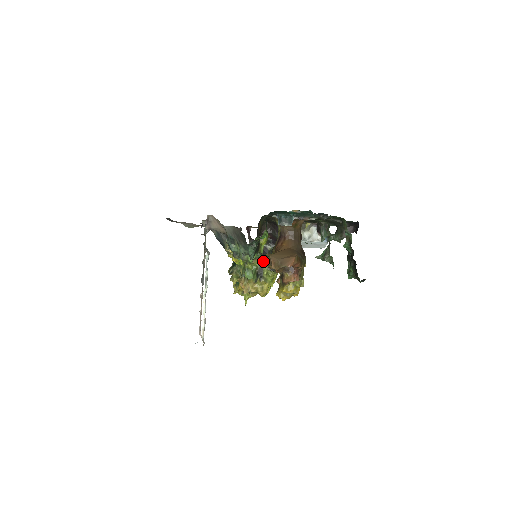
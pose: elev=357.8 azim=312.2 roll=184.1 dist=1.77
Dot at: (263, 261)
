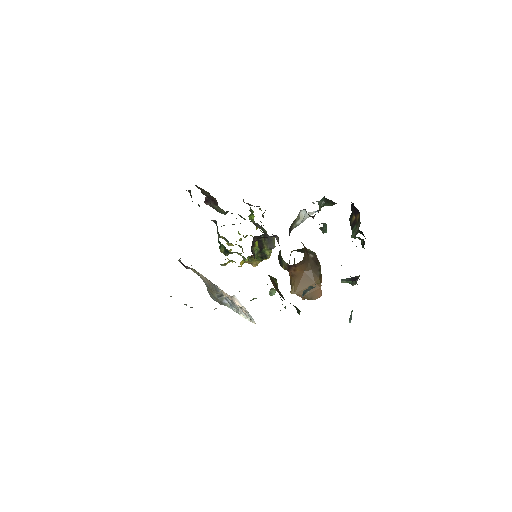
Dot at: (262, 250)
